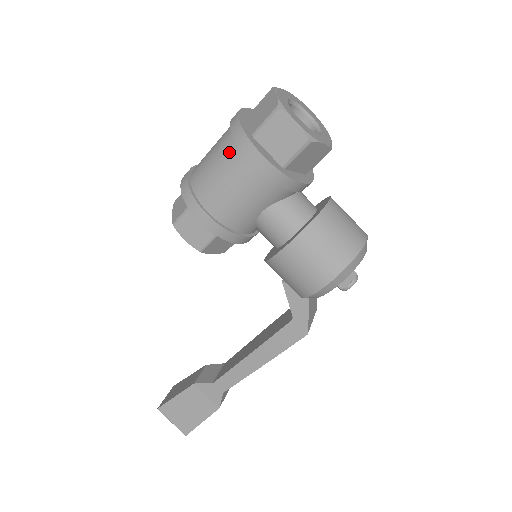
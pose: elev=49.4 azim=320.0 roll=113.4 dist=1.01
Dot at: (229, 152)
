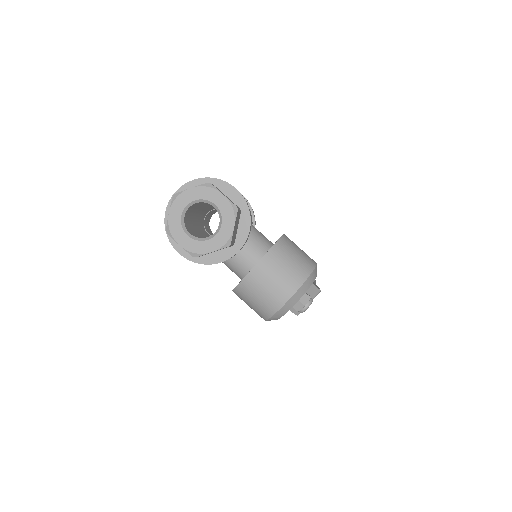
Dot at: occluded
